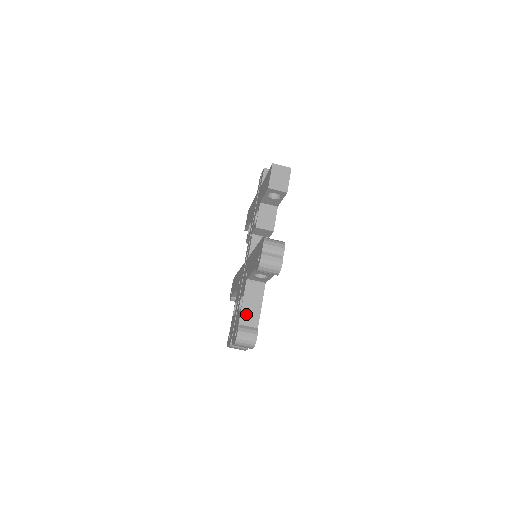
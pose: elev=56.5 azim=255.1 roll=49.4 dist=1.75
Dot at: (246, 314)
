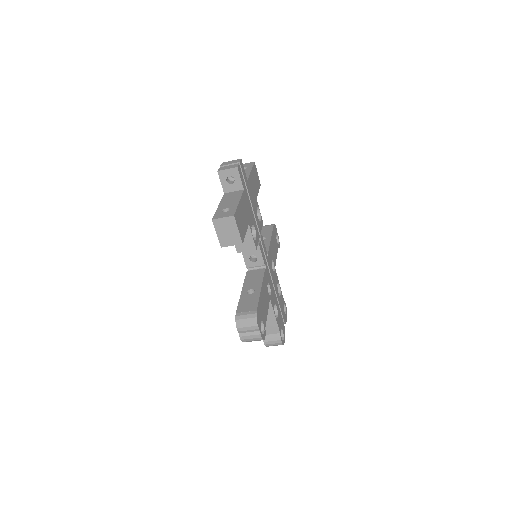
Dot at: occluded
